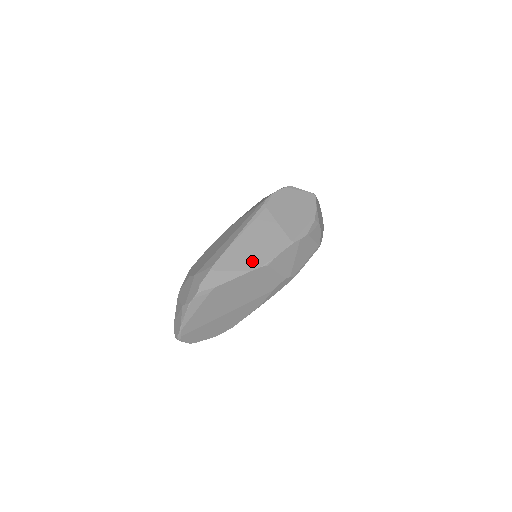
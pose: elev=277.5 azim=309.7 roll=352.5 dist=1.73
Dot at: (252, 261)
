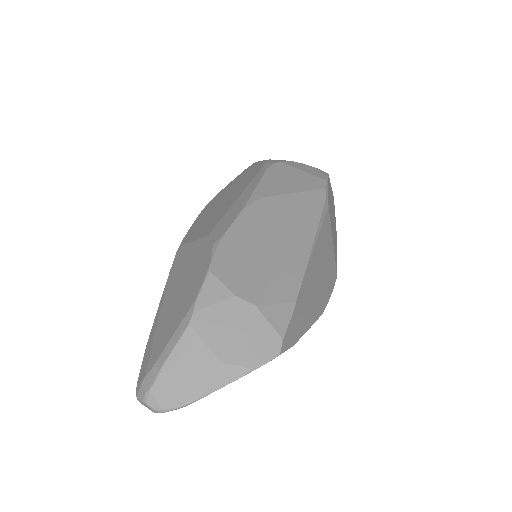
Dot at: (319, 301)
